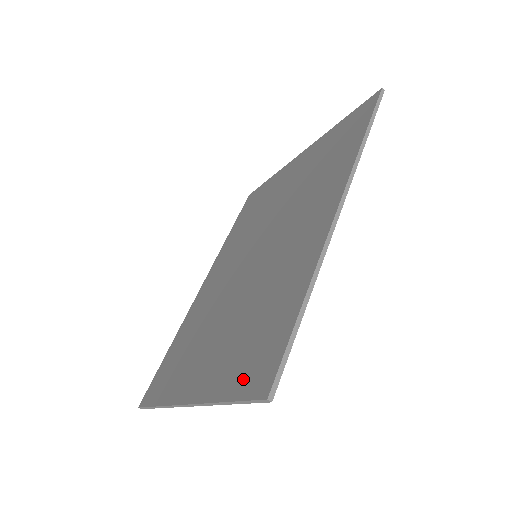
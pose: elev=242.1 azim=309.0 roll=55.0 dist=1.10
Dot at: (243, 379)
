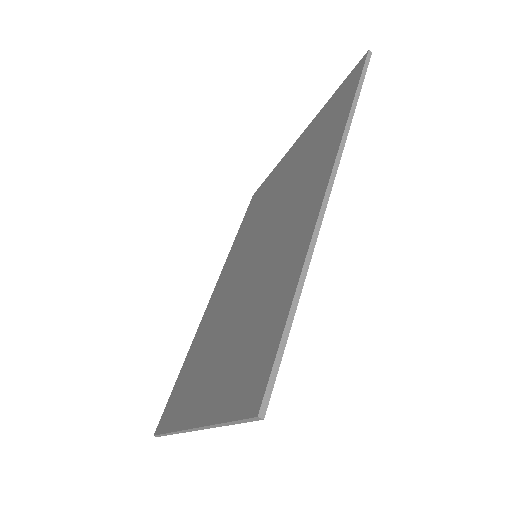
Dot at: (237, 395)
